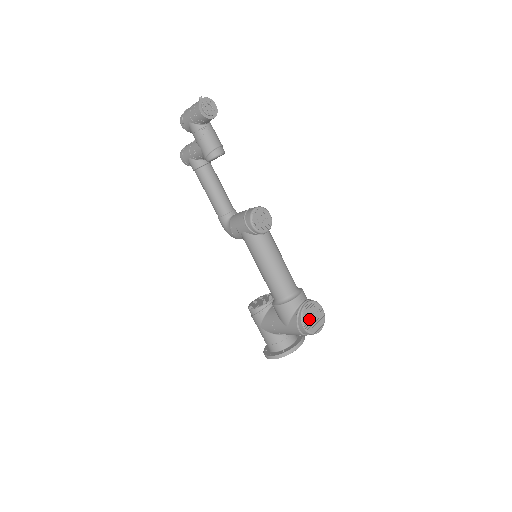
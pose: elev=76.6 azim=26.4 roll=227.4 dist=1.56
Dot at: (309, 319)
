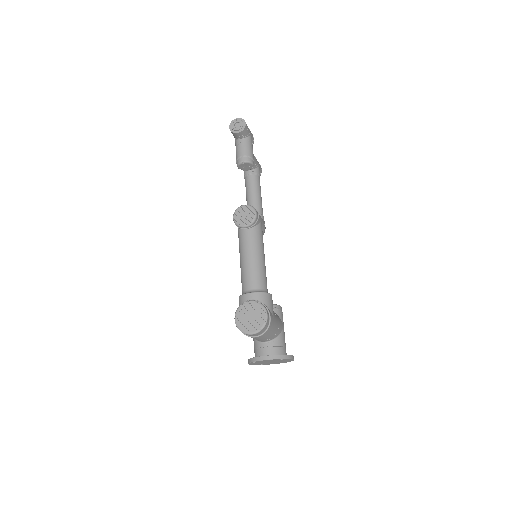
Dot at: (244, 316)
